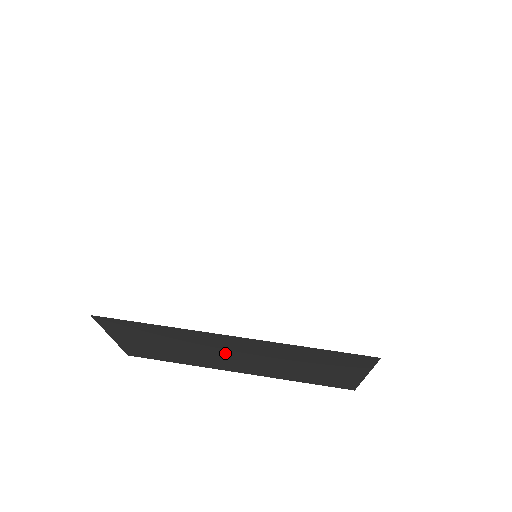
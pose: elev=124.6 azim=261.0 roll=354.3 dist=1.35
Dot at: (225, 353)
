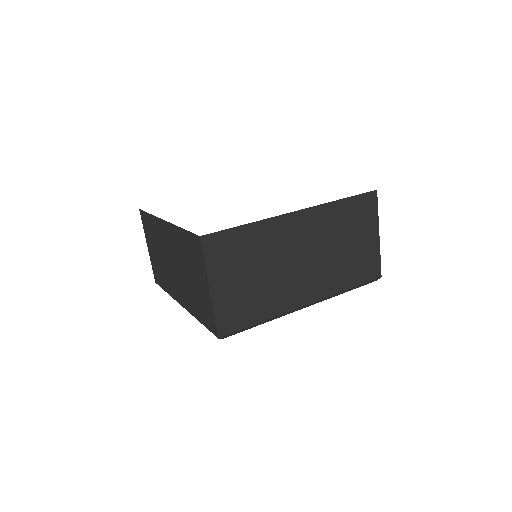
Dot at: (170, 259)
